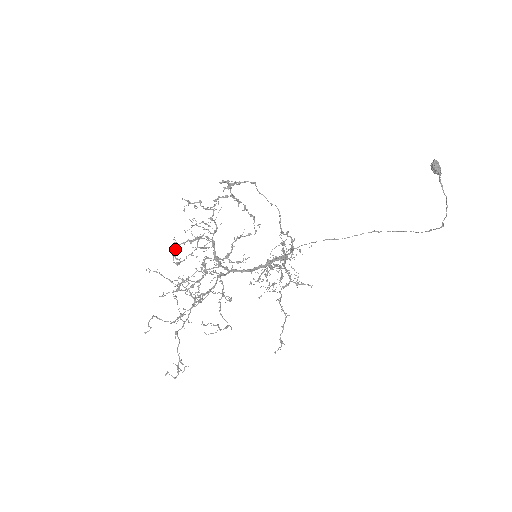
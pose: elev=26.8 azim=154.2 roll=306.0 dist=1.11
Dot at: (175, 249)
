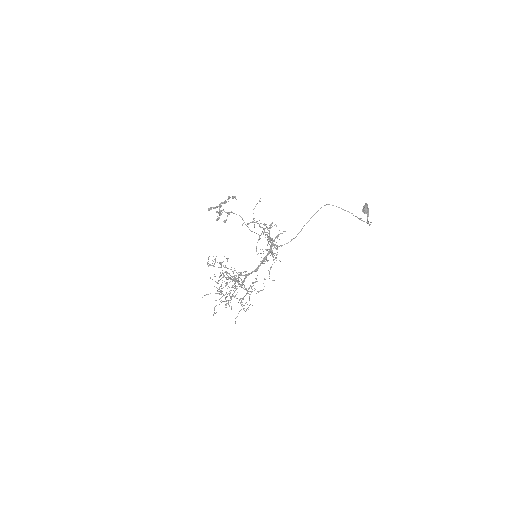
Dot at: occluded
